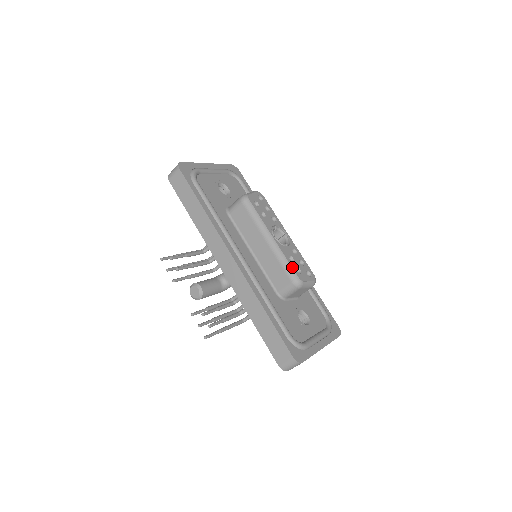
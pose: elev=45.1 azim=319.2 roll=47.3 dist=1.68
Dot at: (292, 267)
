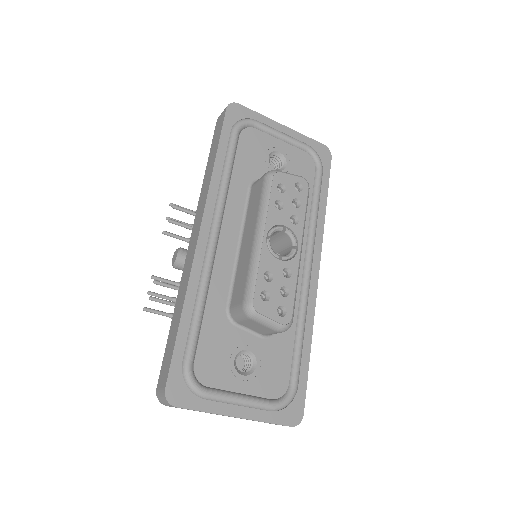
Dot at: (256, 285)
